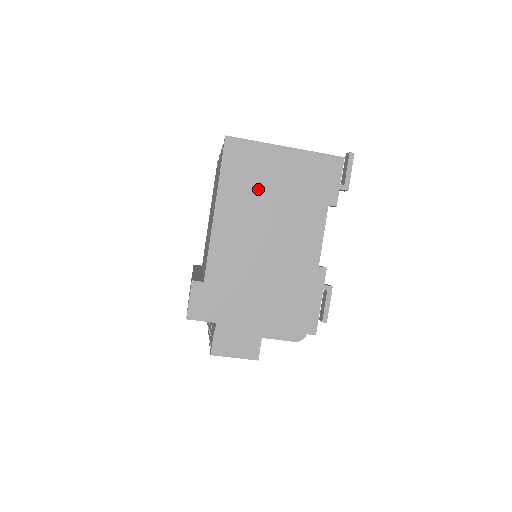
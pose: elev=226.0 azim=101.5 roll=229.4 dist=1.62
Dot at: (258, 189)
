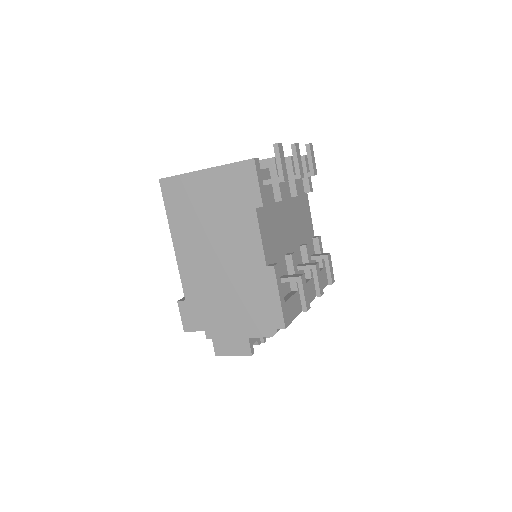
Dot at: (196, 214)
